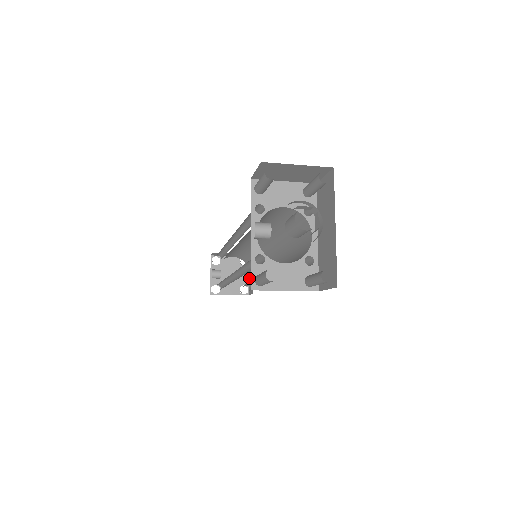
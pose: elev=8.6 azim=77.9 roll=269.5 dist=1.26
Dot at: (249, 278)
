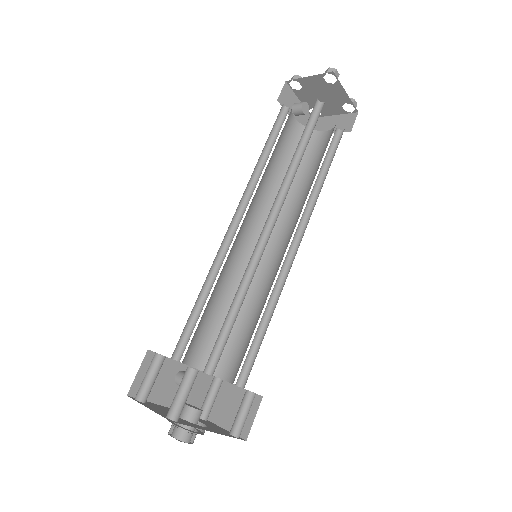
Dot at: occluded
